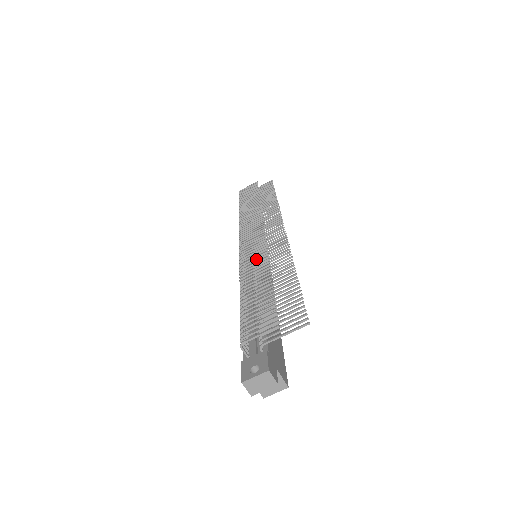
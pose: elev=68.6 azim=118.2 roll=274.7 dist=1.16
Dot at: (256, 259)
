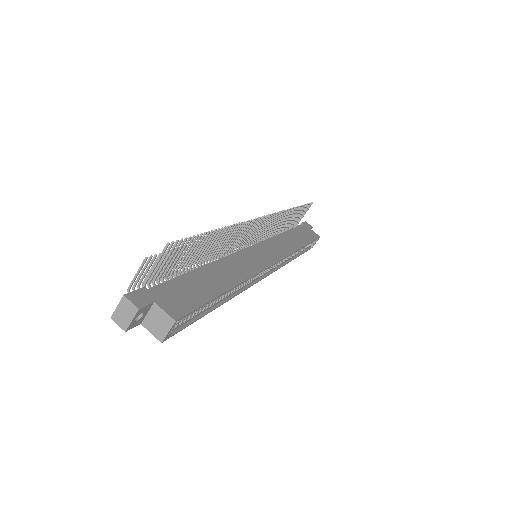
Dot at: occluded
